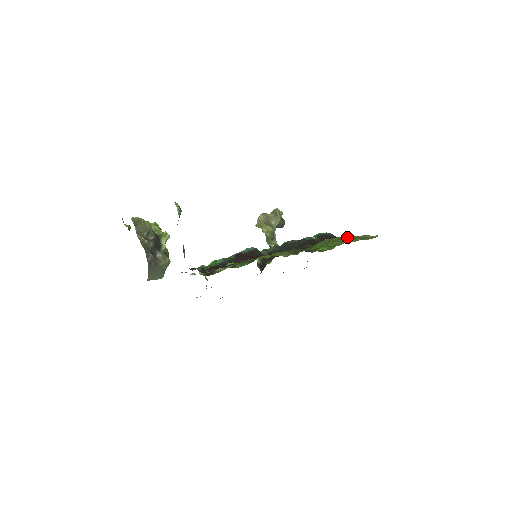
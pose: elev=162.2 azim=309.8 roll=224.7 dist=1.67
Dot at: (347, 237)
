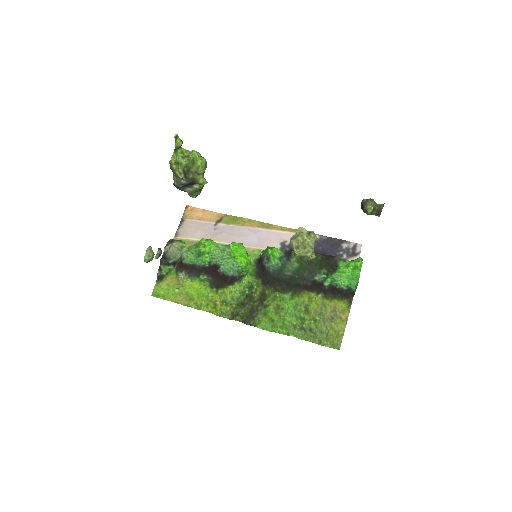
Dot at: (327, 321)
